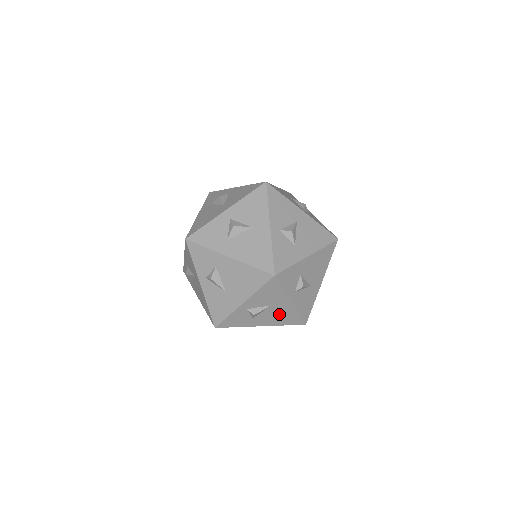
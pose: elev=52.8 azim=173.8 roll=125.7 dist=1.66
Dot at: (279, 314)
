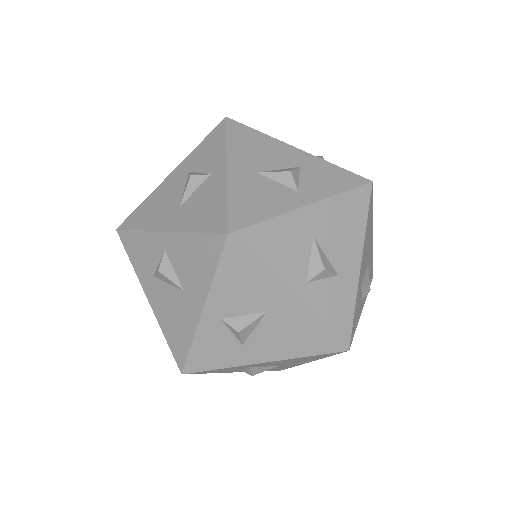
Dot at: occluded
